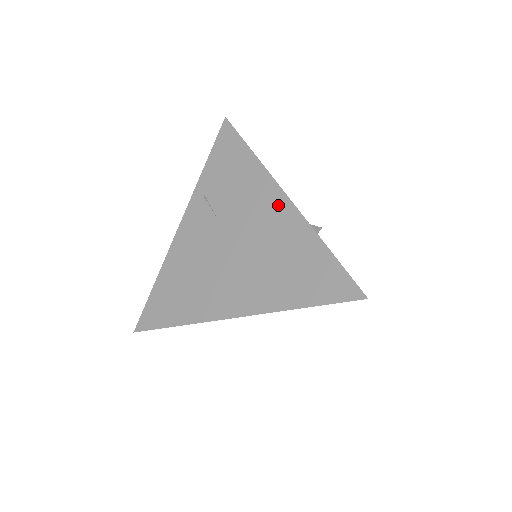
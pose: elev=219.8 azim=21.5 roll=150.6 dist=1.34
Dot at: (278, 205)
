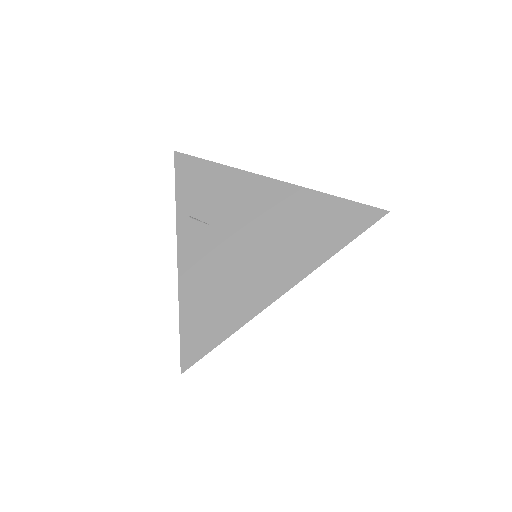
Dot at: (268, 189)
